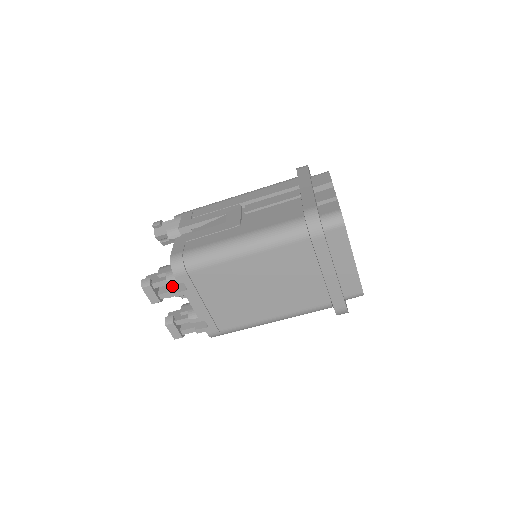
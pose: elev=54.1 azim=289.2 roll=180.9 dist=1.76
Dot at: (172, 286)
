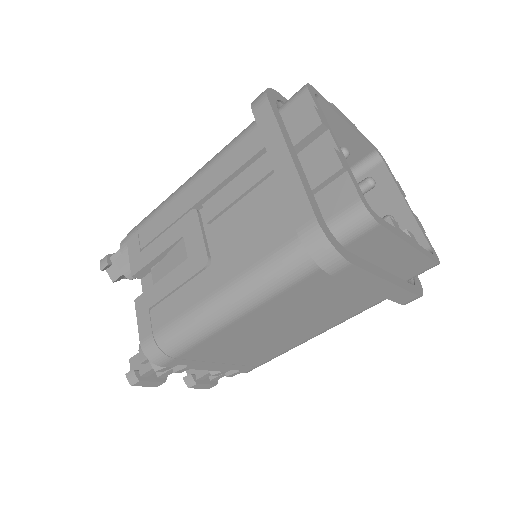
Dot at: occluded
